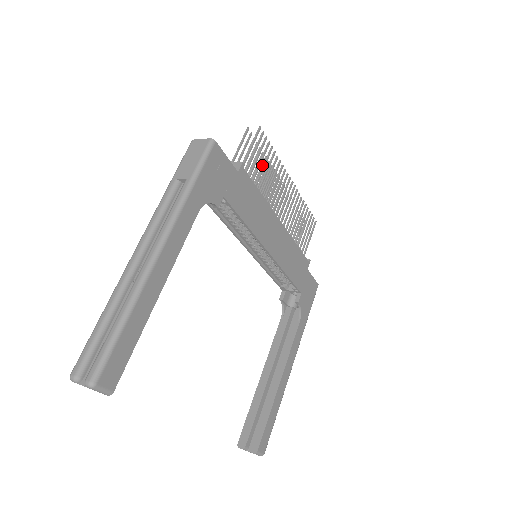
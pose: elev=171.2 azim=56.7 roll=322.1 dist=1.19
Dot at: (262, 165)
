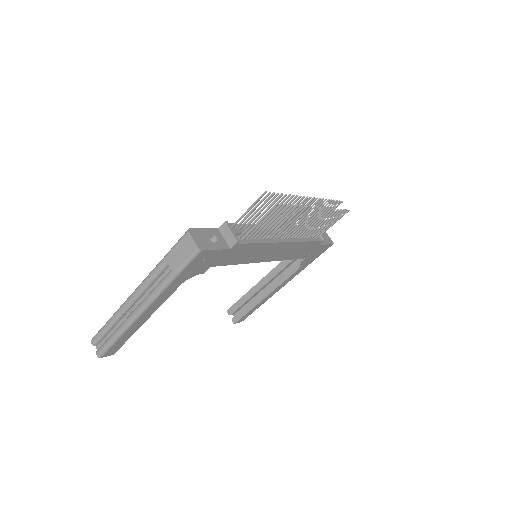
Dot at: (282, 203)
